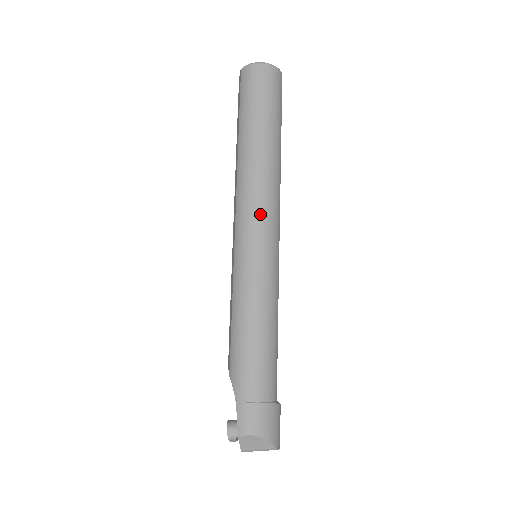
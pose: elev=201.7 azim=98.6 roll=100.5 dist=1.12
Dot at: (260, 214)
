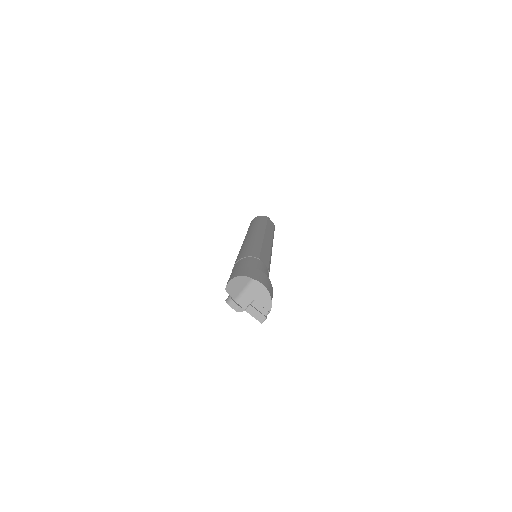
Dot at: occluded
